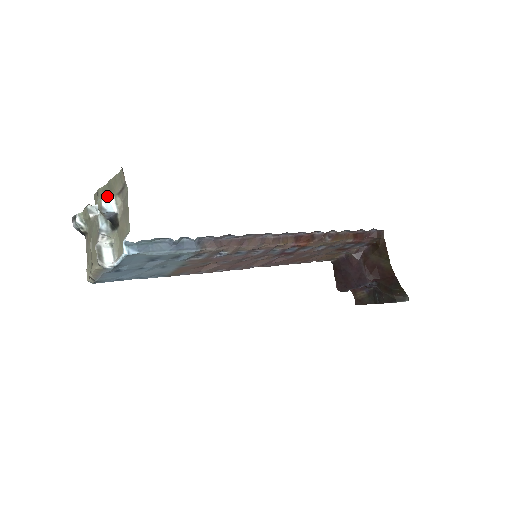
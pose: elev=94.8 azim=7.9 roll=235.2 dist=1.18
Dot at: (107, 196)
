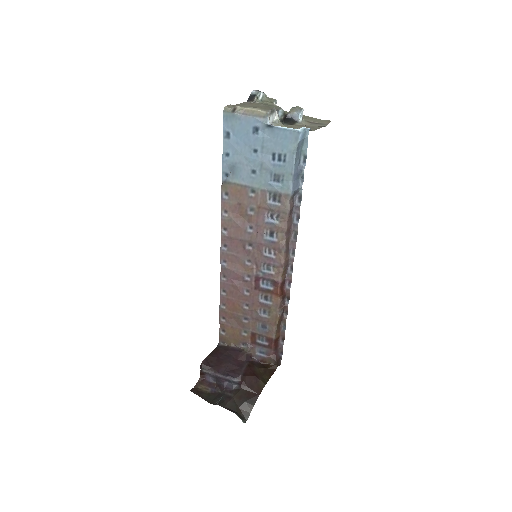
Dot at: occluded
